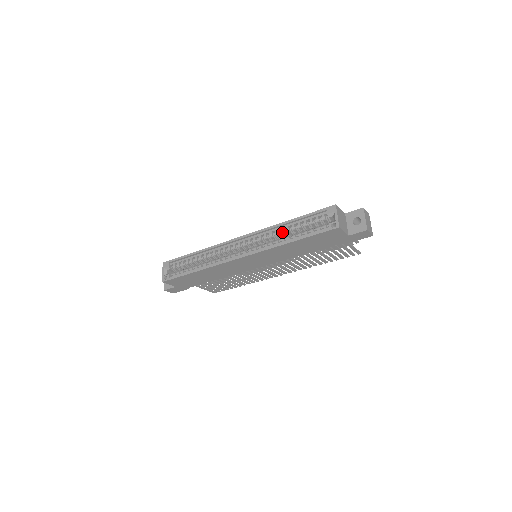
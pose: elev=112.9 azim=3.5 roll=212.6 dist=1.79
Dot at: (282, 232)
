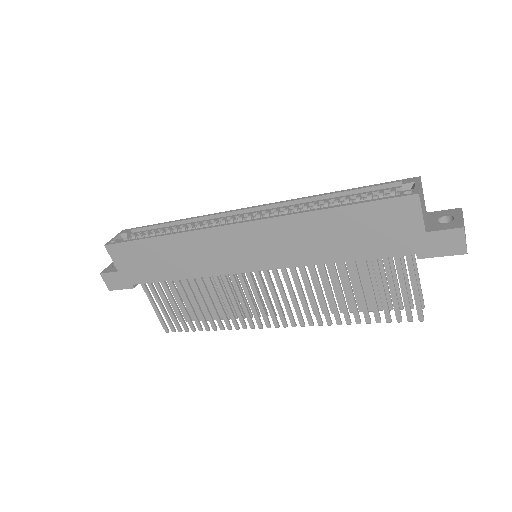
Dot at: (315, 205)
